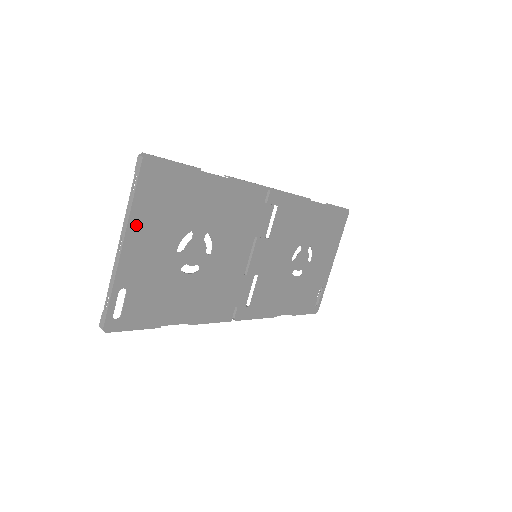
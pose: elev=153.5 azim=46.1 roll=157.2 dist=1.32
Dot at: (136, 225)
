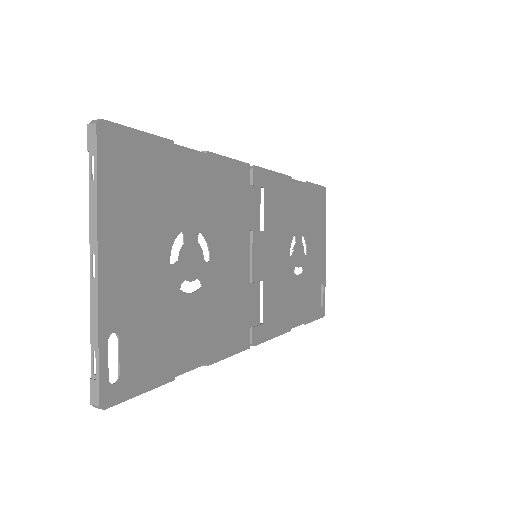
Dot at: (109, 231)
